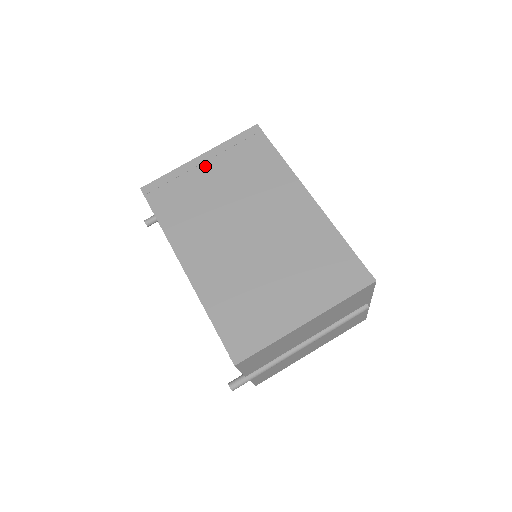
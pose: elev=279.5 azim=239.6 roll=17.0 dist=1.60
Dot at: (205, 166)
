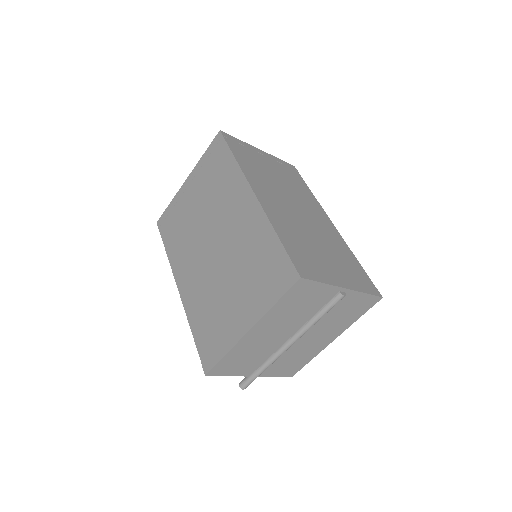
Dot at: (189, 188)
